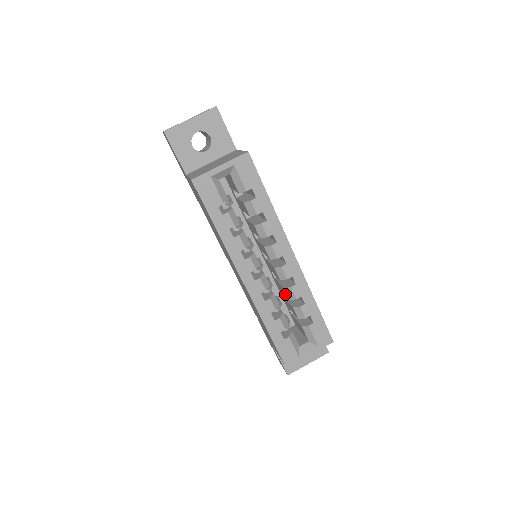
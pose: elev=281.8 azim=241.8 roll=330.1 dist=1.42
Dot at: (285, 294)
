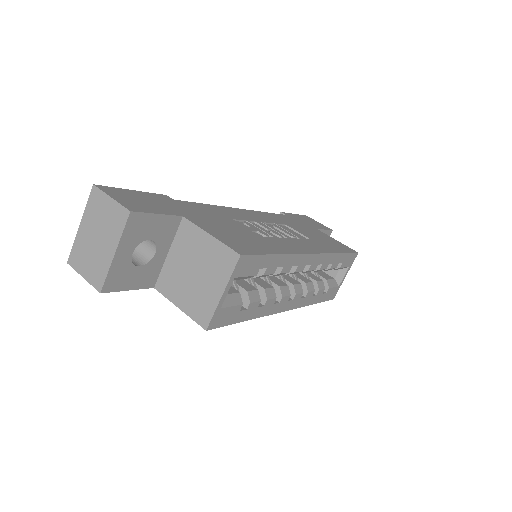
Dot at: occluded
